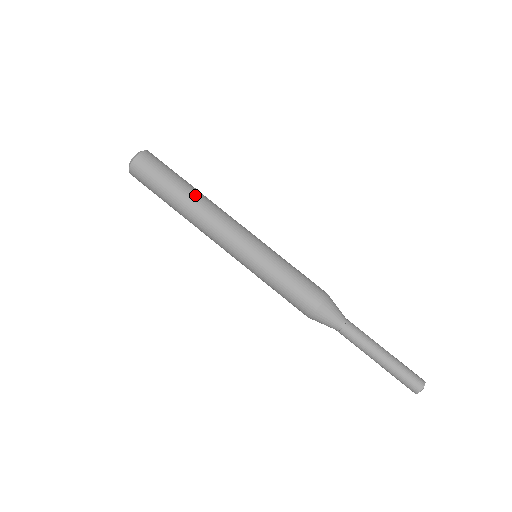
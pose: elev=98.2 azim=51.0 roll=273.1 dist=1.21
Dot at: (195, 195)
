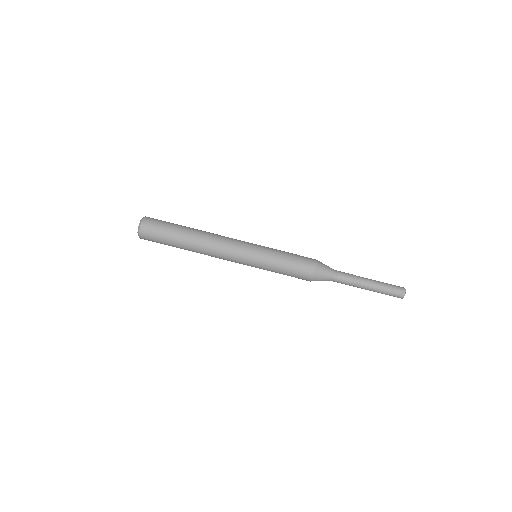
Dot at: (197, 230)
